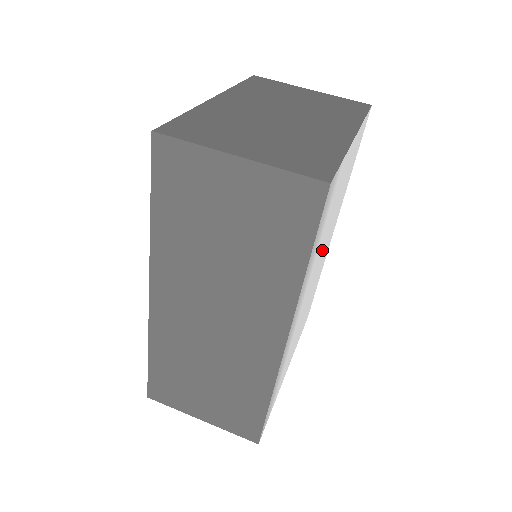
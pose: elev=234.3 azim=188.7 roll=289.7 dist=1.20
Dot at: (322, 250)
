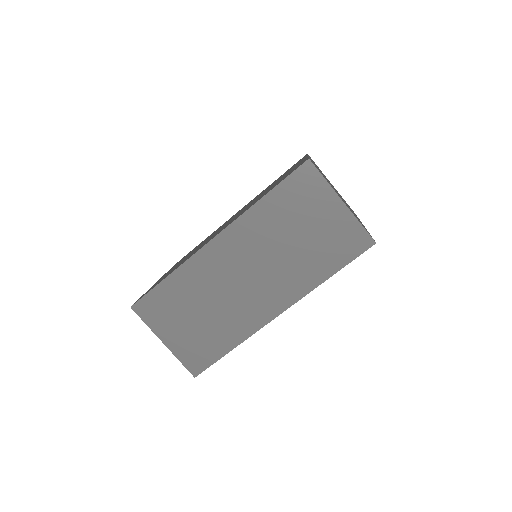
Dot at: occluded
